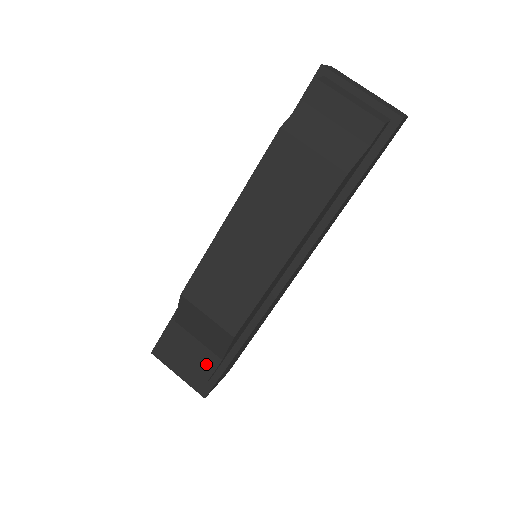
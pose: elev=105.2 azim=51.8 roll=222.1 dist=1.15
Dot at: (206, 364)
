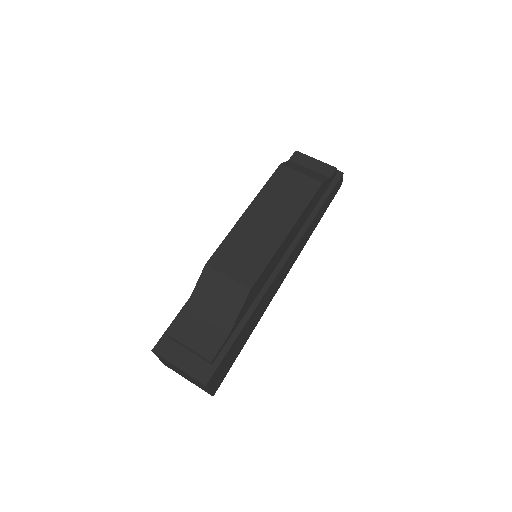
Dot at: (213, 341)
